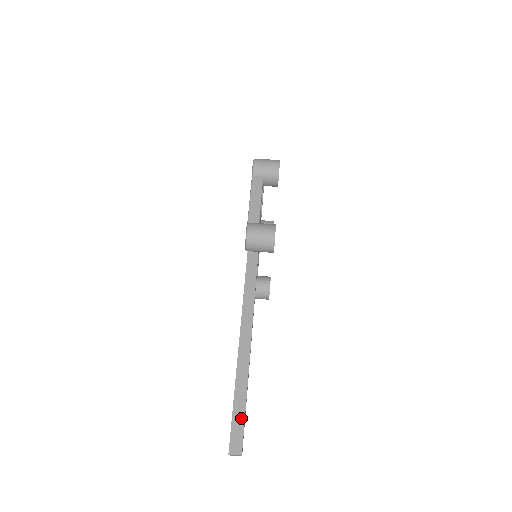
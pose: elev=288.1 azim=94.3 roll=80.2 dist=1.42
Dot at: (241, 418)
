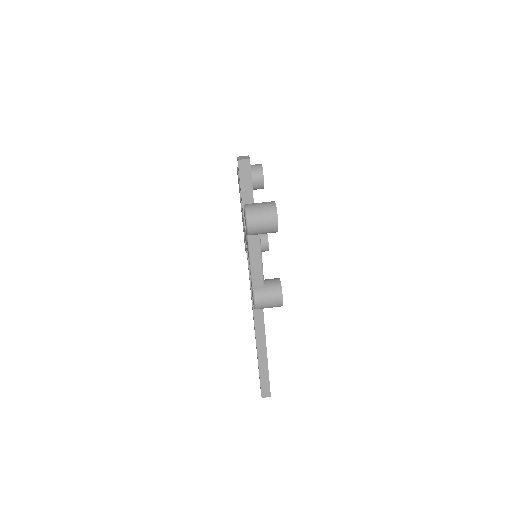
Dot at: (266, 379)
